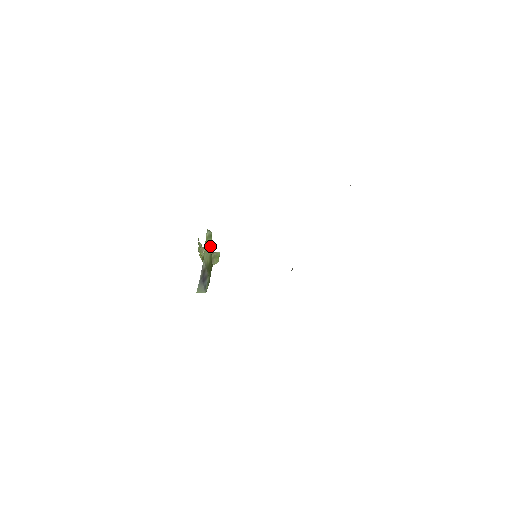
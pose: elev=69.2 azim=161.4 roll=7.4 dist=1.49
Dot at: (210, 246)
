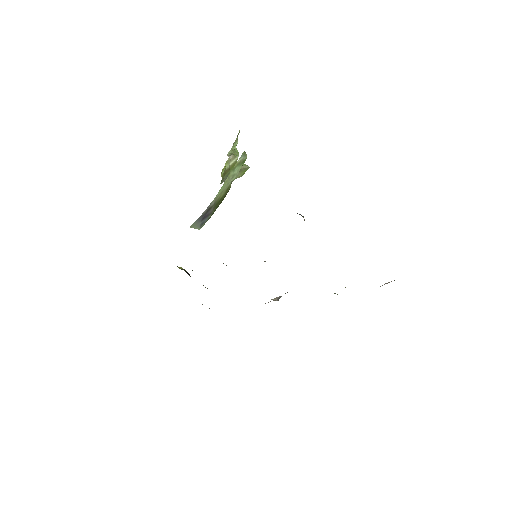
Dot at: (235, 175)
